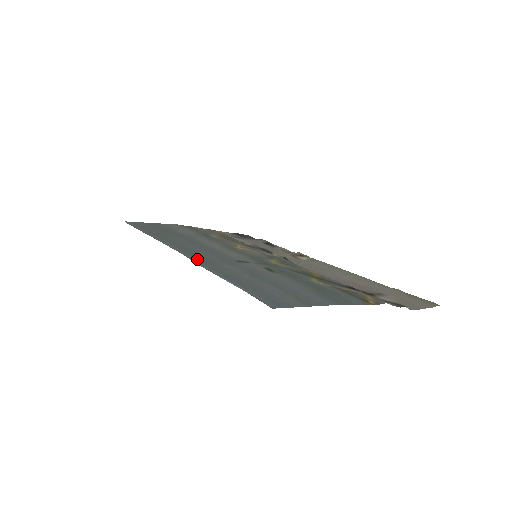
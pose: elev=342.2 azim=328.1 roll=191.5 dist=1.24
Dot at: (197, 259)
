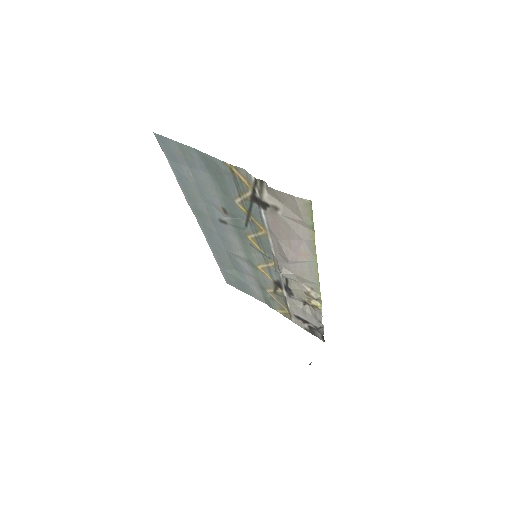
Dot at: (196, 212)
